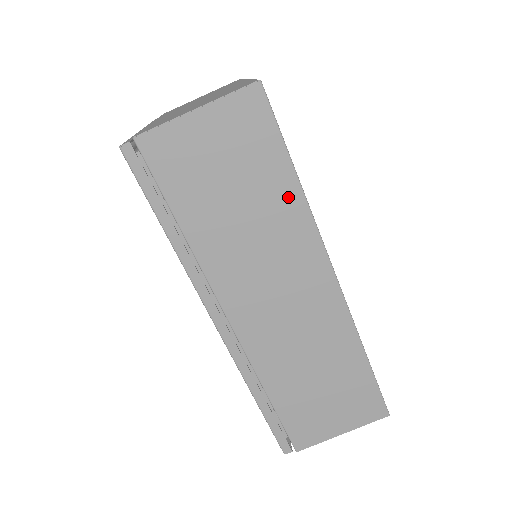
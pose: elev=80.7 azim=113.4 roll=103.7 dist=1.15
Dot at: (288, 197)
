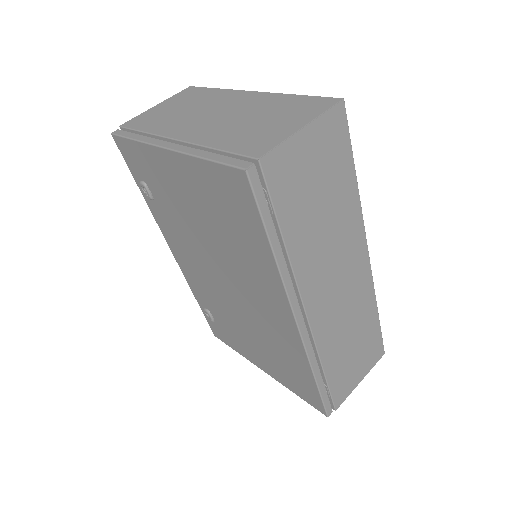
Dot at: (350, 196)
